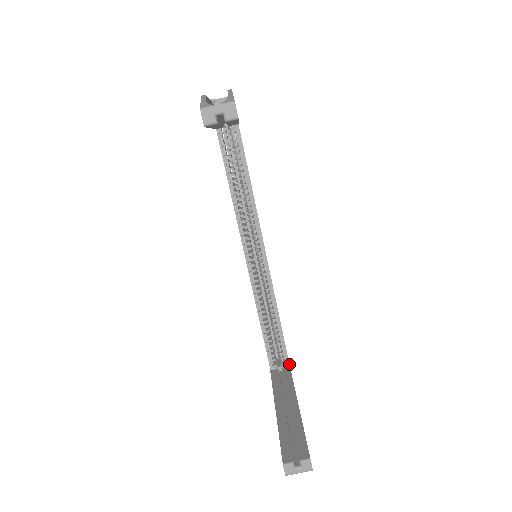
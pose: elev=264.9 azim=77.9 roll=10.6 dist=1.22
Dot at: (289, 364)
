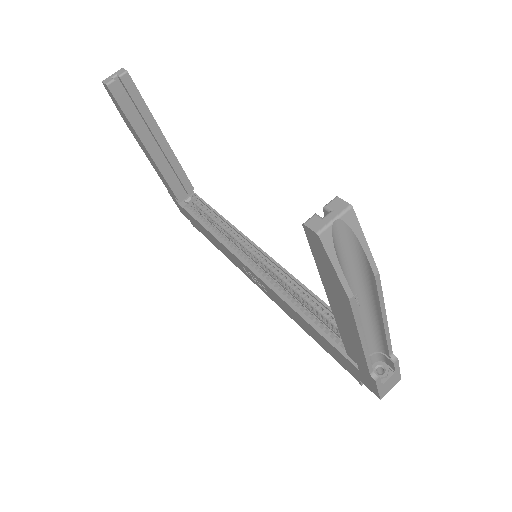
Dot at: occluded
